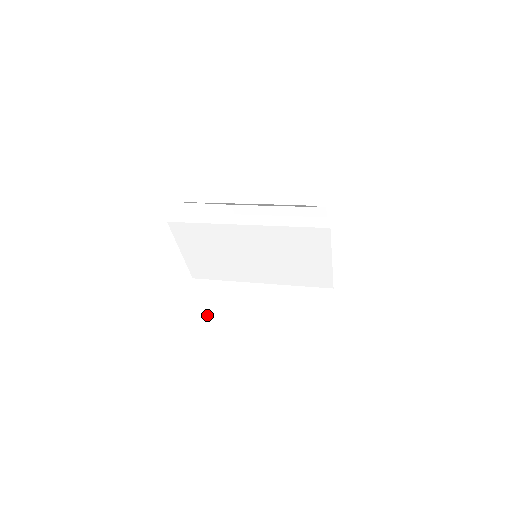
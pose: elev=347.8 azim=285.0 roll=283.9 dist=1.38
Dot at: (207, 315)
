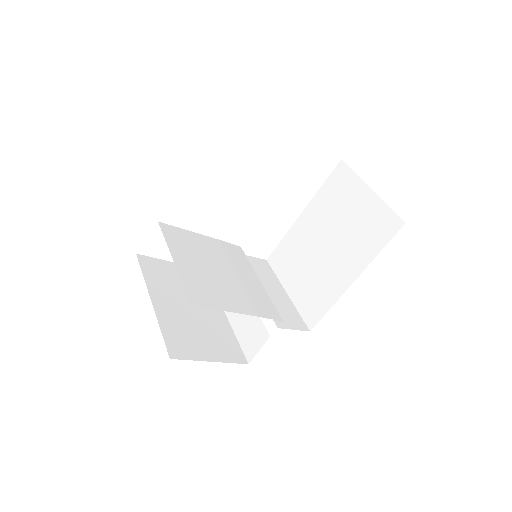
Dot at: occluded
